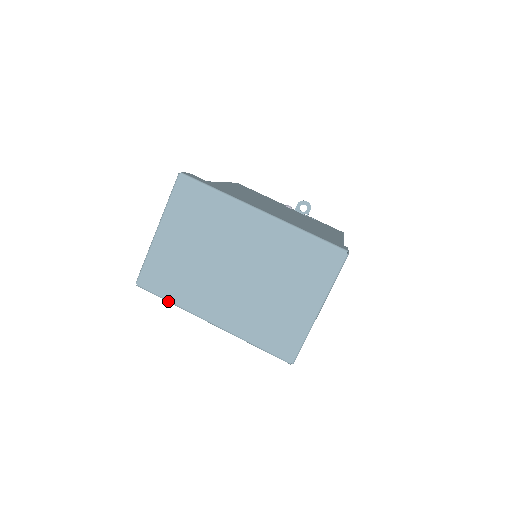
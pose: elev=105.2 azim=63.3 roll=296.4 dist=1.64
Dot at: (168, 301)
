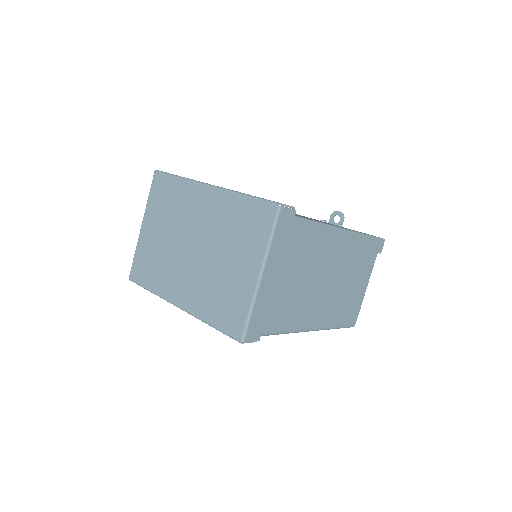
Dot at: (148, 290)
